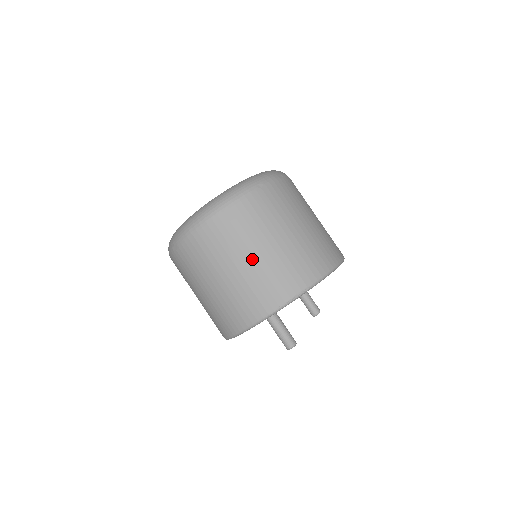
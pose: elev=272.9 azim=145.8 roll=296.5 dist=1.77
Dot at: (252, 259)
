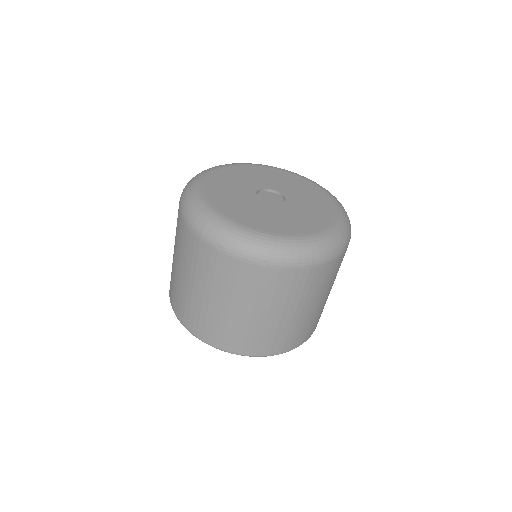
Dot at: (178, 269)
